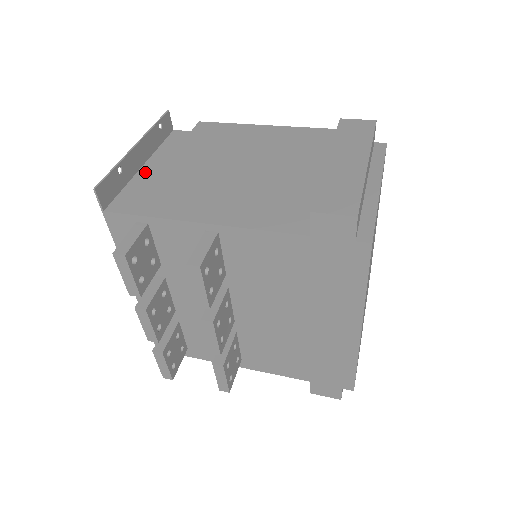
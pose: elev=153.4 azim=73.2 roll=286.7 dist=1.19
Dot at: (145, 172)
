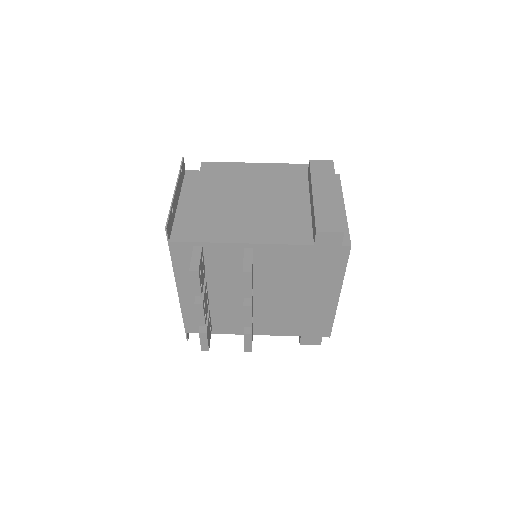
Dot at: (183, 208)
